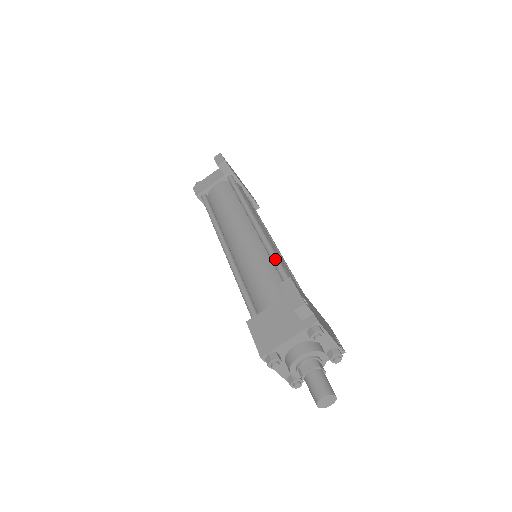
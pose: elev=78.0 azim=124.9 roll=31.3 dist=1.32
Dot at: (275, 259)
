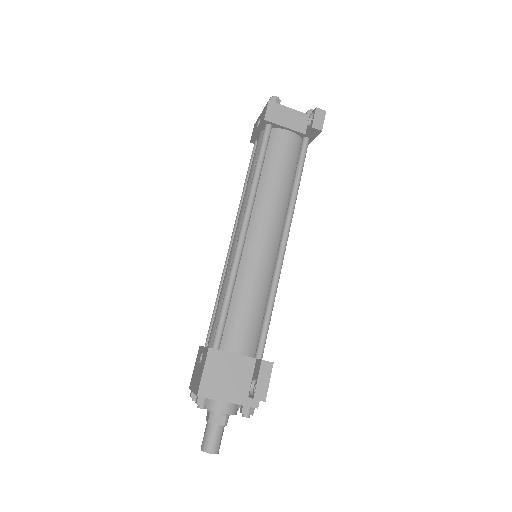
Dot at: (272, 306)
